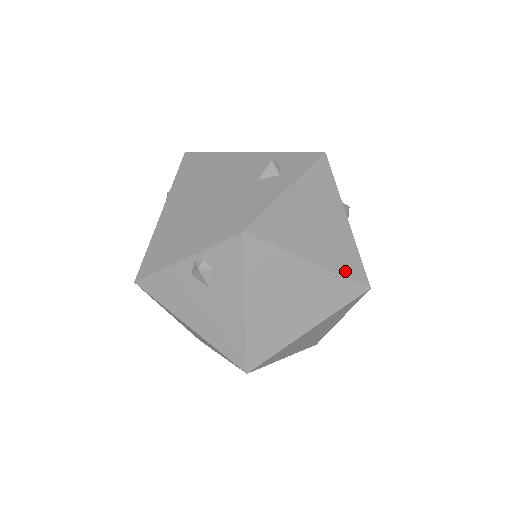
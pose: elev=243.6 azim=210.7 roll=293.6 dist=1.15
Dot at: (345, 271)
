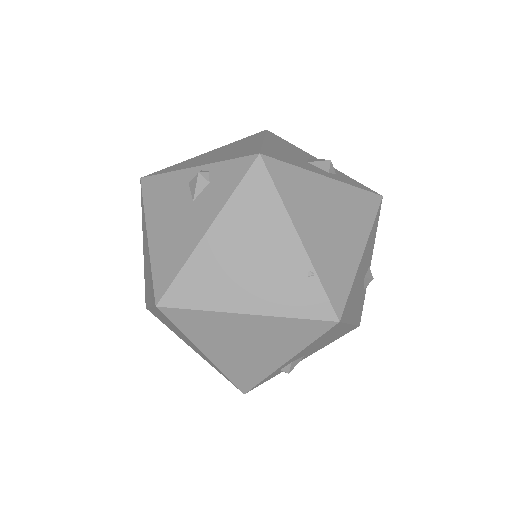
Dot at: (326, 280)
